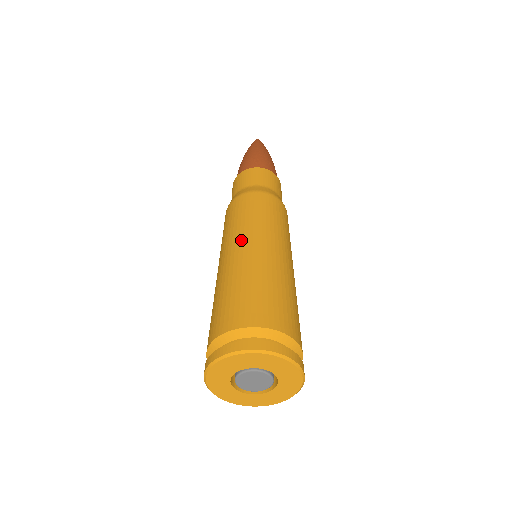
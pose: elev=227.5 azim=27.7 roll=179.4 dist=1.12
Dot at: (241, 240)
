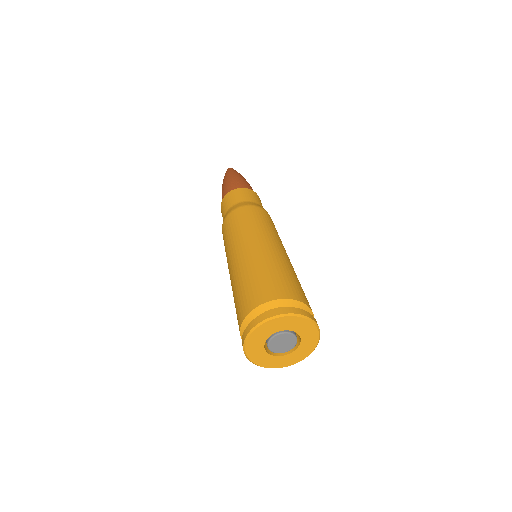
Dot at: (245, 242)
